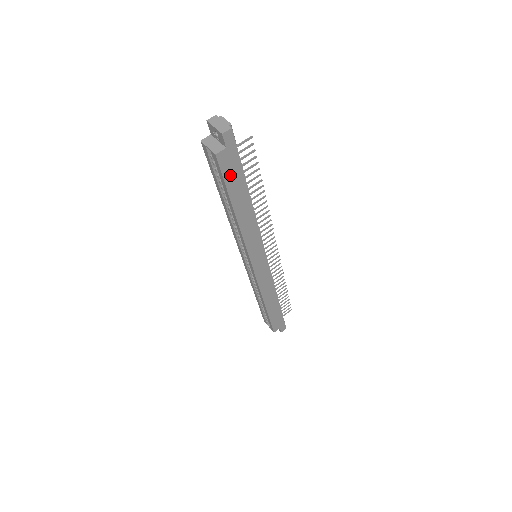
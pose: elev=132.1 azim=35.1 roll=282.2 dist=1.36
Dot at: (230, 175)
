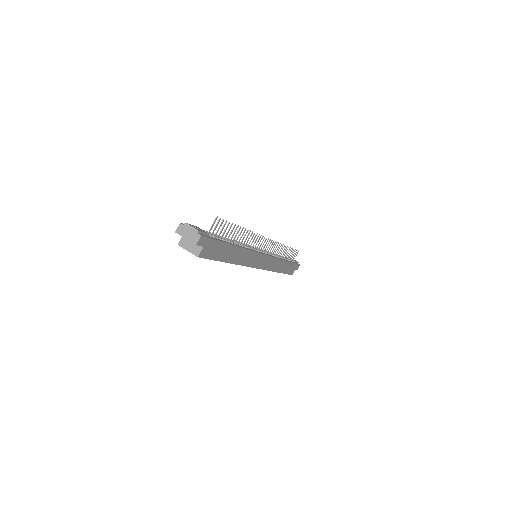
Dot at: (214, 253)
